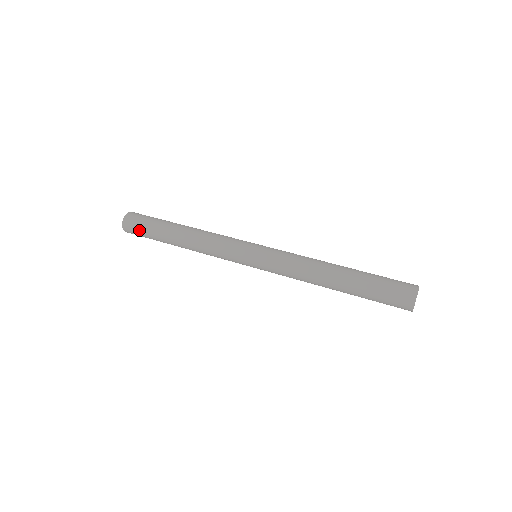
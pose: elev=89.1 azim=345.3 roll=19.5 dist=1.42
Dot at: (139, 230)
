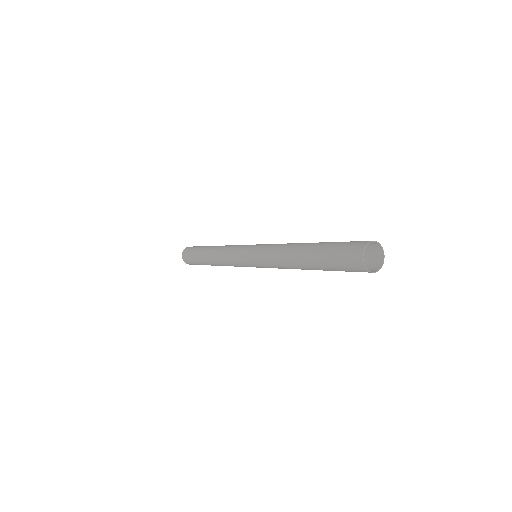
Dot at: (191, 262)
